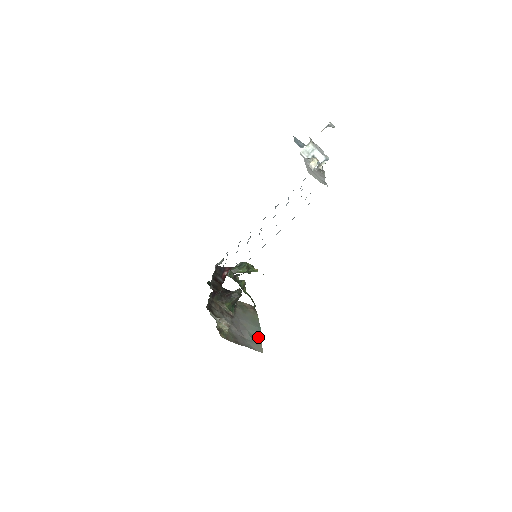
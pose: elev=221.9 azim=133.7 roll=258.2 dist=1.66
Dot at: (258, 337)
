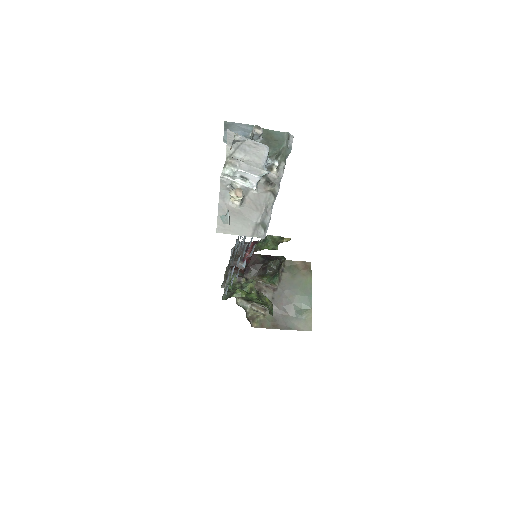
Dot at: (307, 310)
